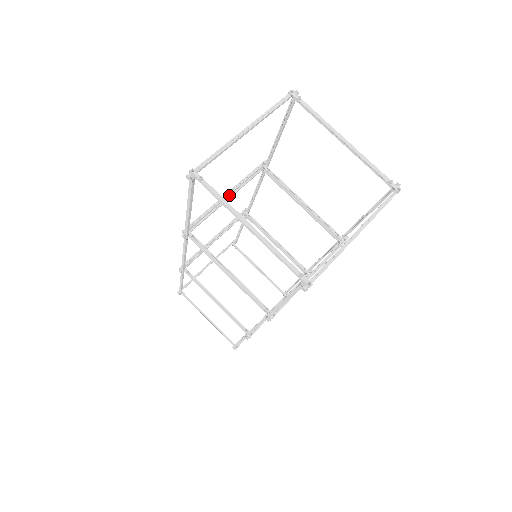
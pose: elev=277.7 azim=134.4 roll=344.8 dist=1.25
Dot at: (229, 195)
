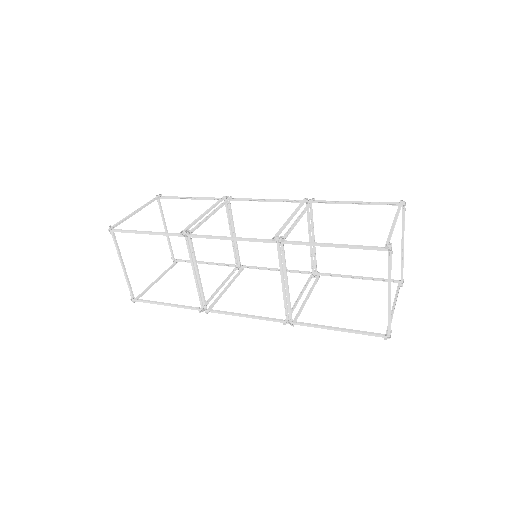
Dot at: (294, 215)
